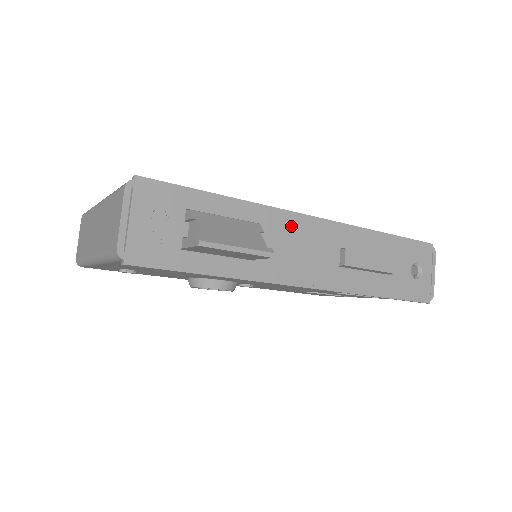
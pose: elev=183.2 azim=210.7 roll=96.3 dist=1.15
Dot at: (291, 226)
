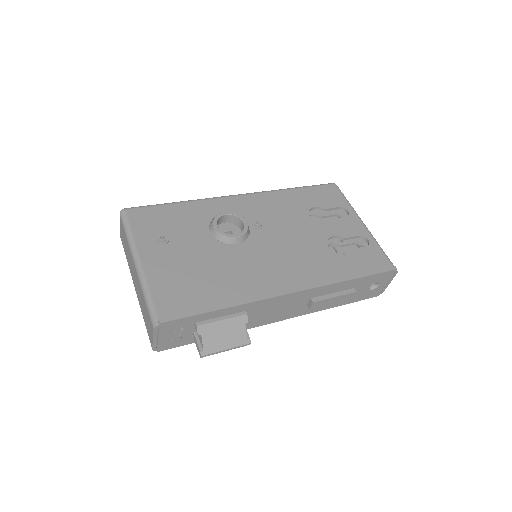
Dot at: (272, 303)
